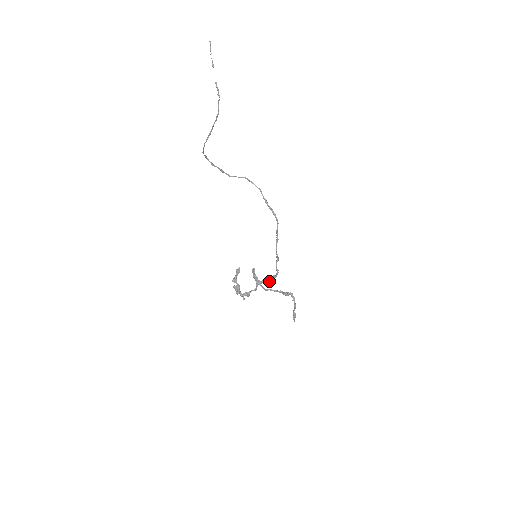
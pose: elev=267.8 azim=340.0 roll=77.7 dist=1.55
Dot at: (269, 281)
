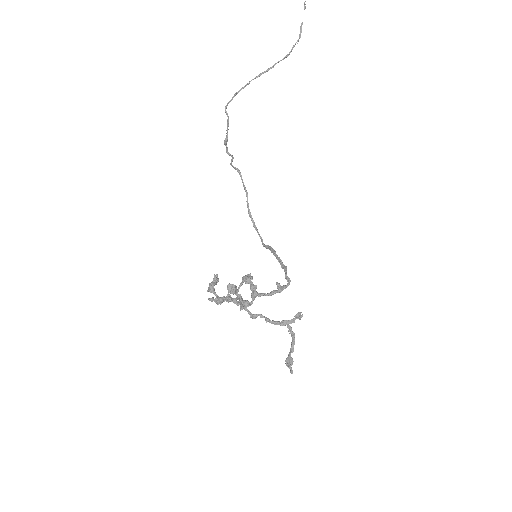
Dot at: (277, 291)
